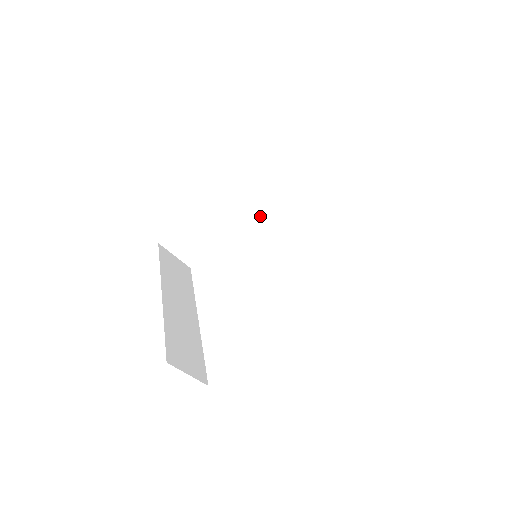
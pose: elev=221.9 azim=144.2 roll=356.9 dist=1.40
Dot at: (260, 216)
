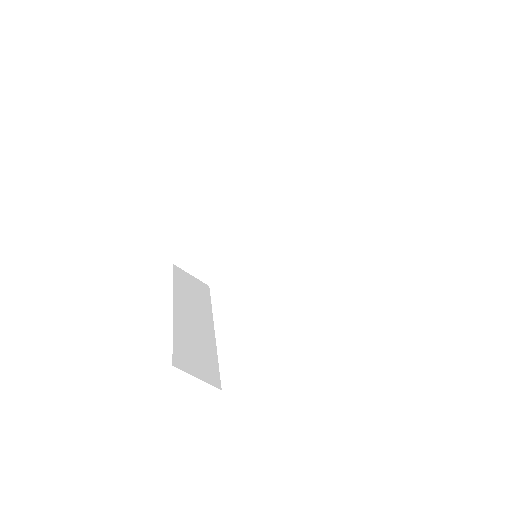
Dot at: (266, 224)
